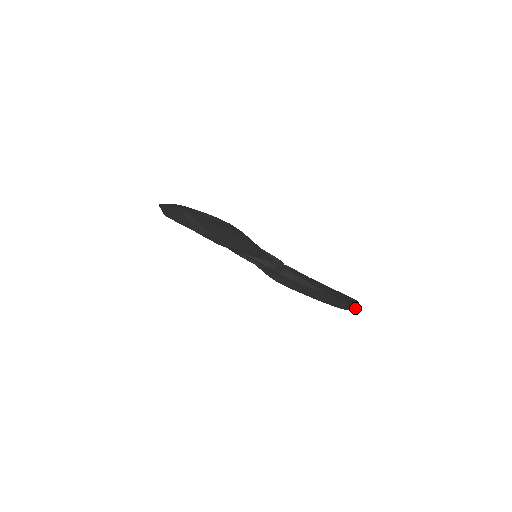
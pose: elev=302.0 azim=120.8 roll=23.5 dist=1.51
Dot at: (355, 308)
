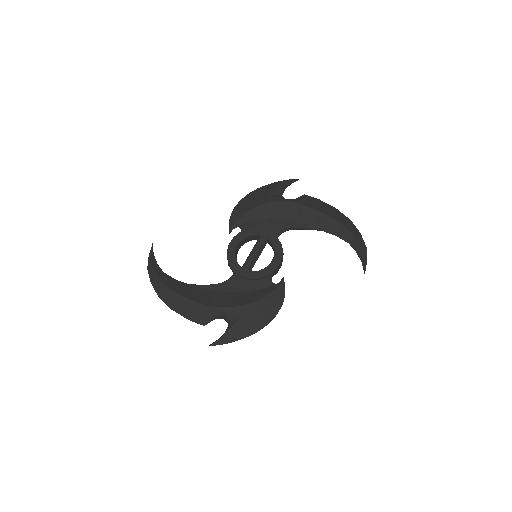
Dot at: (362, 259)
